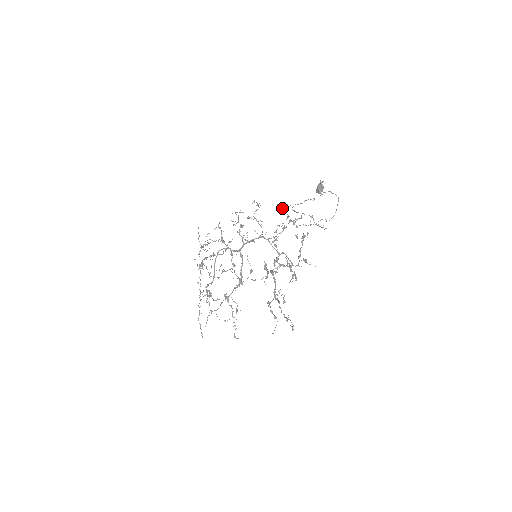
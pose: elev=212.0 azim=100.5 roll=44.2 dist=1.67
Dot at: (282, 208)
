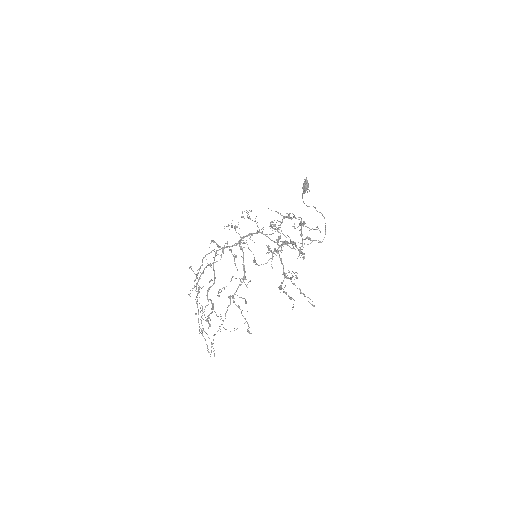
Dot at: occluded
